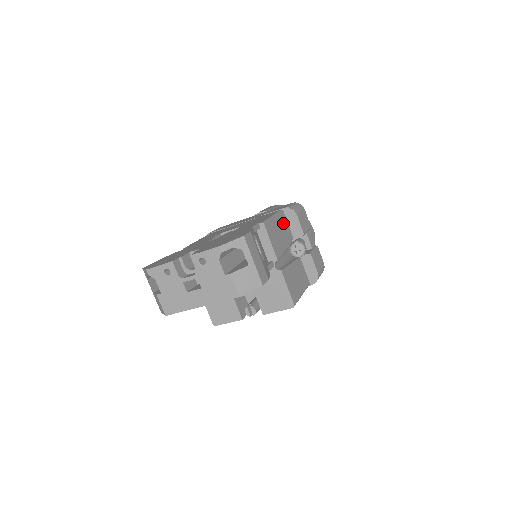
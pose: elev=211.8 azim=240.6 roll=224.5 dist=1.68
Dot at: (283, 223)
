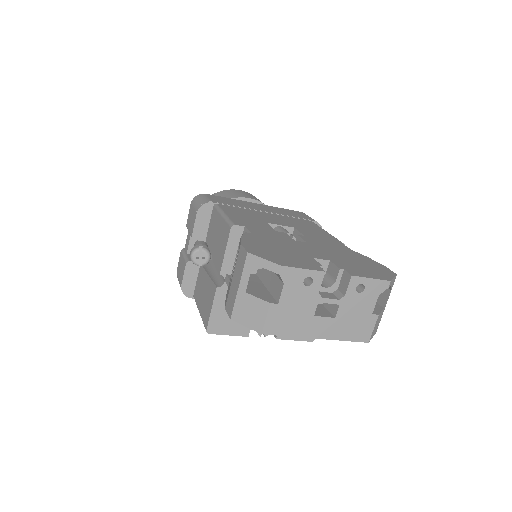
Dot at: occluded
